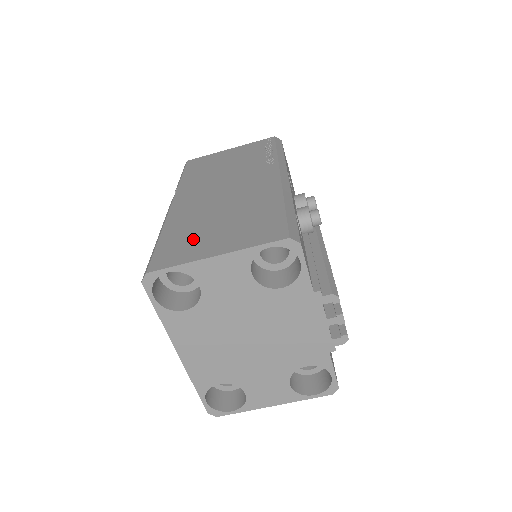
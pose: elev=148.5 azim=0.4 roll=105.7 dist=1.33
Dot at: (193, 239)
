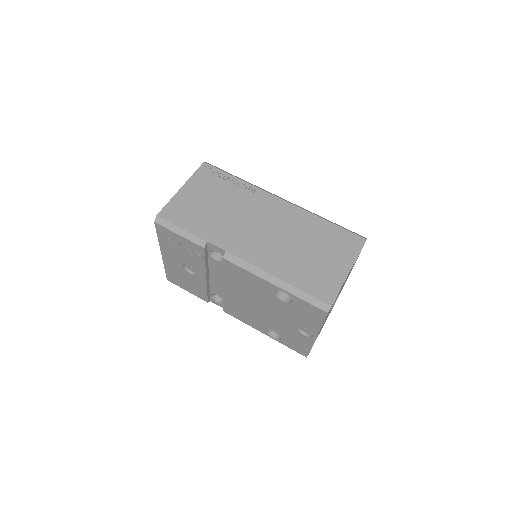
Dot at: (317, 271)
